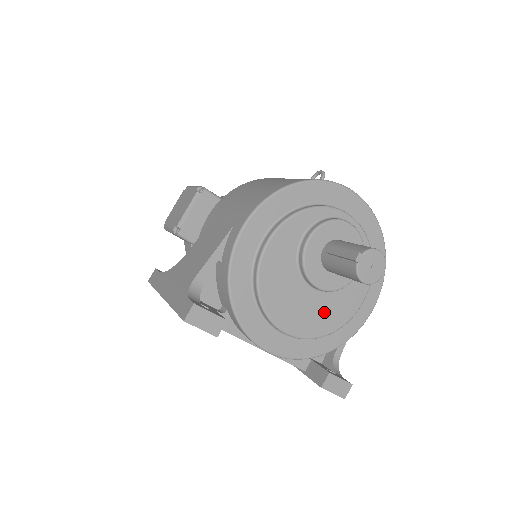
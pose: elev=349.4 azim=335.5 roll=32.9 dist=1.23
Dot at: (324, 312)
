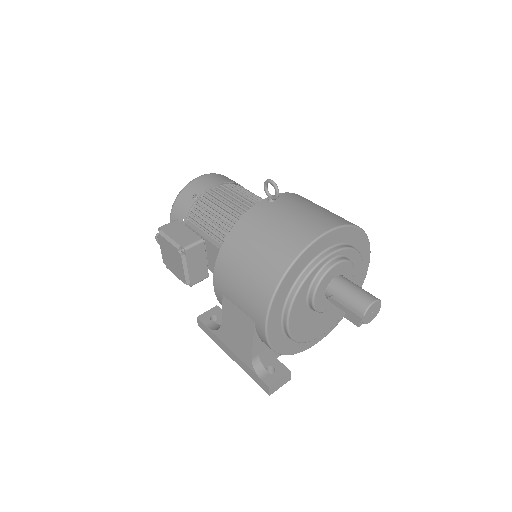
Dot at: occluded
